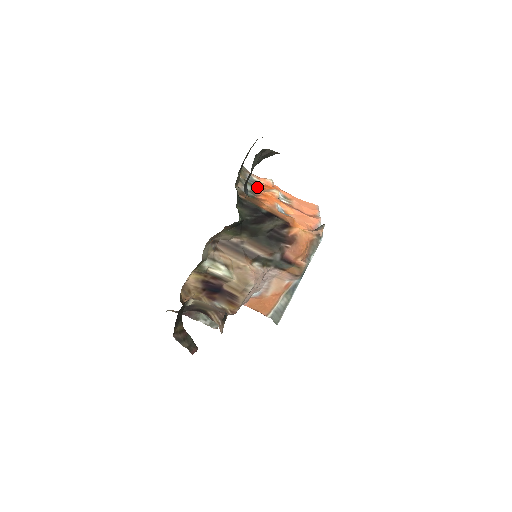
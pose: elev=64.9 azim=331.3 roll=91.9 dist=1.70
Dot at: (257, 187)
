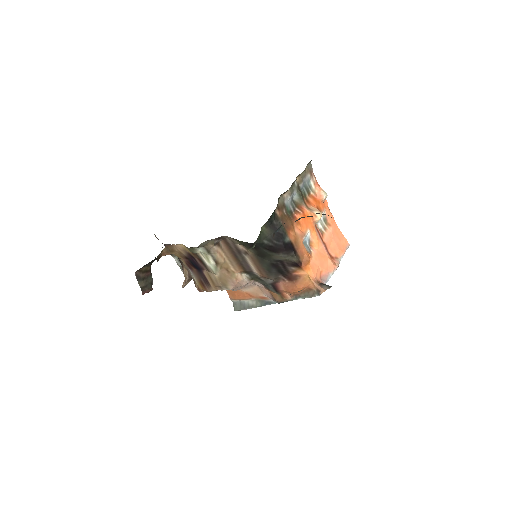
Dot at: (305, 199)
